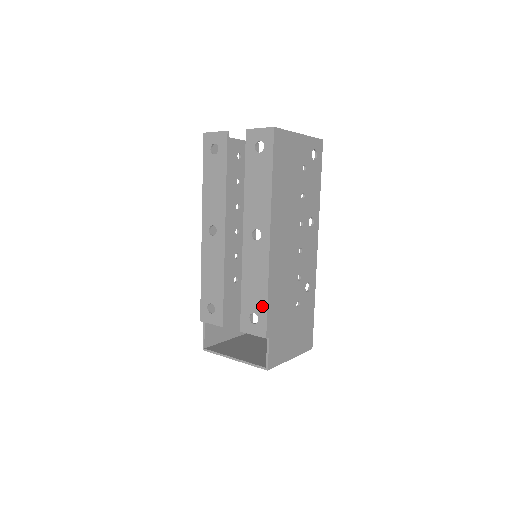
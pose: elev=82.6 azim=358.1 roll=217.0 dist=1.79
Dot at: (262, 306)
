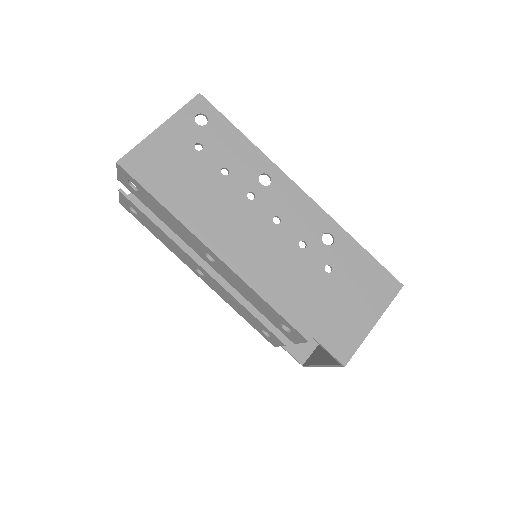
Dot at: (276, 315)
